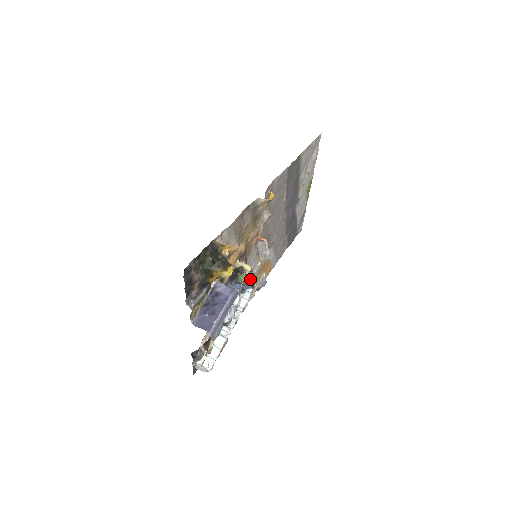
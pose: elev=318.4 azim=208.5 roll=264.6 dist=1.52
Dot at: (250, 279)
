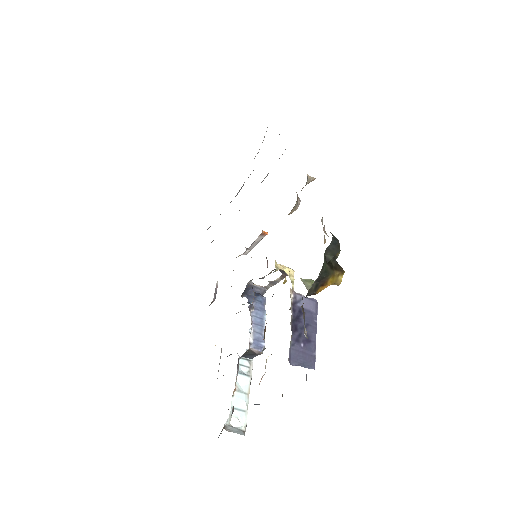
Dot at: occluded
